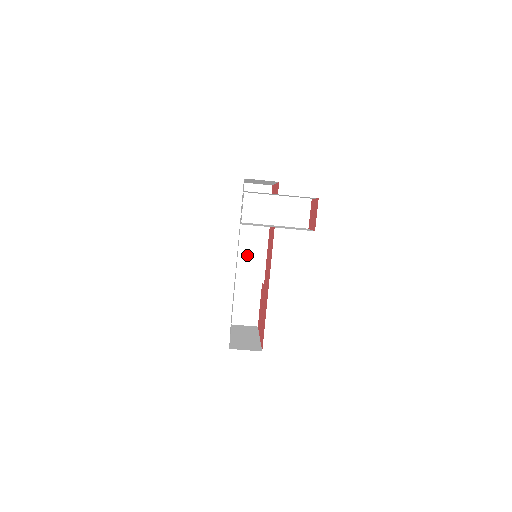
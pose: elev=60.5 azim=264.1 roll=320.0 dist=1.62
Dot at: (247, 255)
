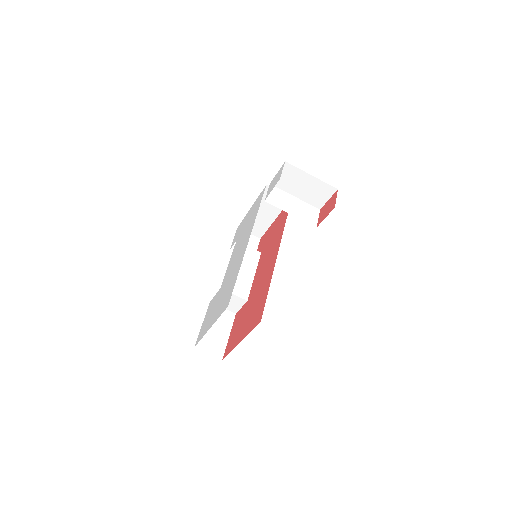
Dot at: occluded
